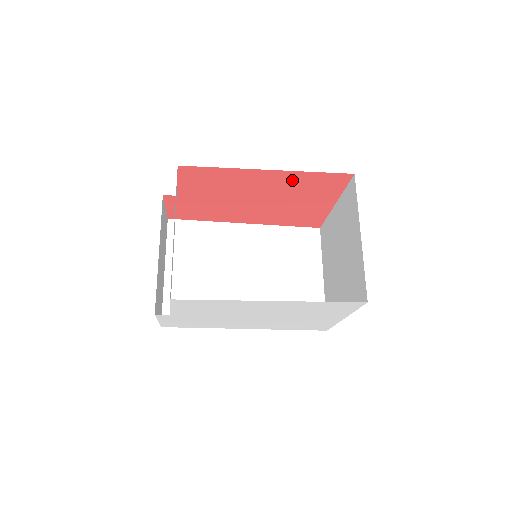
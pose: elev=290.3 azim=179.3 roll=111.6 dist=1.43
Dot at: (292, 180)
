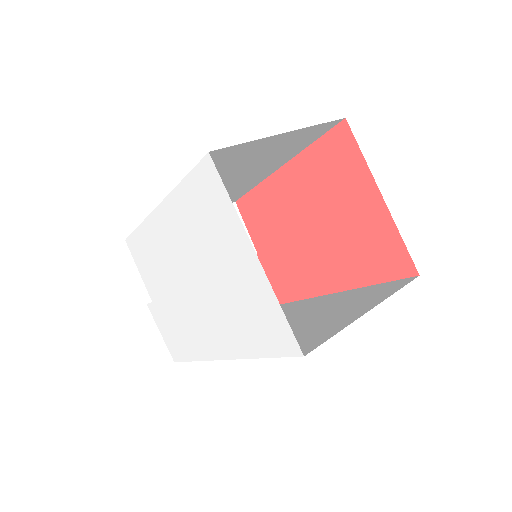
Dot at: (308, 172)
